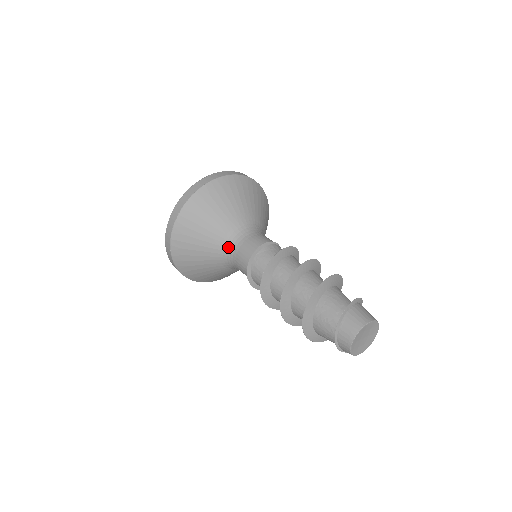
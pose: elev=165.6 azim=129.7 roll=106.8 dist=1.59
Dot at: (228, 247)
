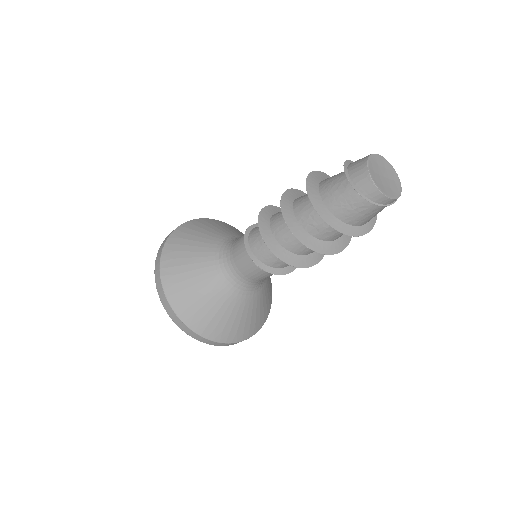
Dot at: (222, 253)
